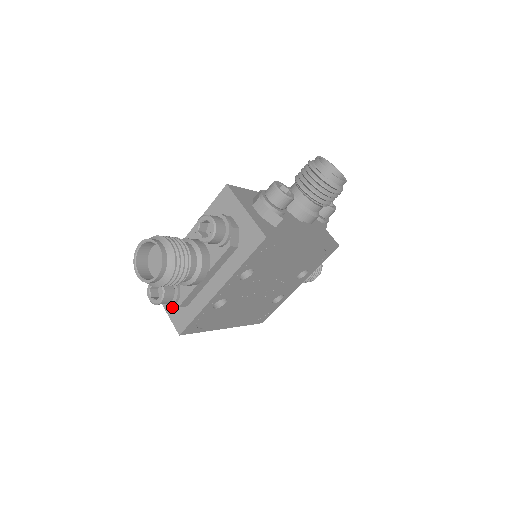
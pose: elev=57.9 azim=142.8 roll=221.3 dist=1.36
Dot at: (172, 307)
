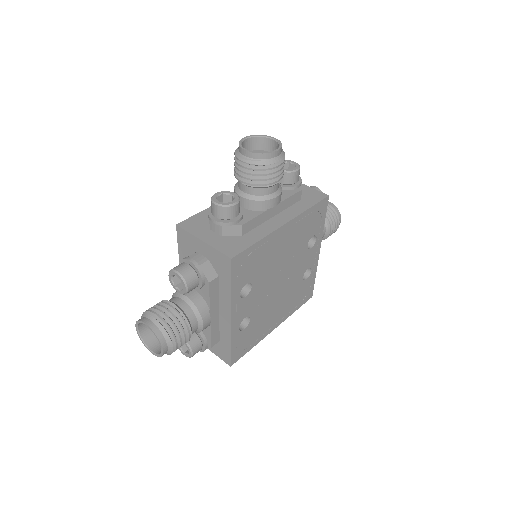
Dot at: occluded
